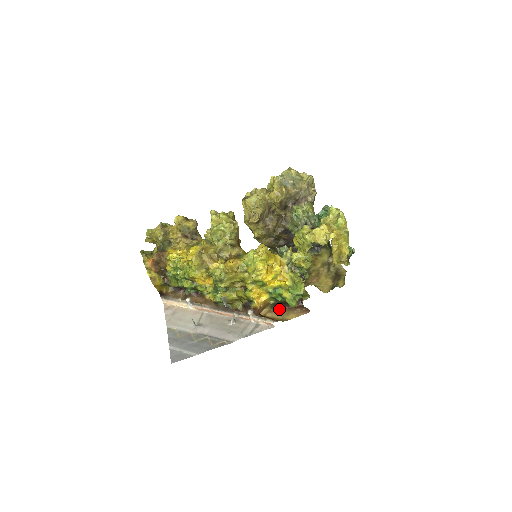
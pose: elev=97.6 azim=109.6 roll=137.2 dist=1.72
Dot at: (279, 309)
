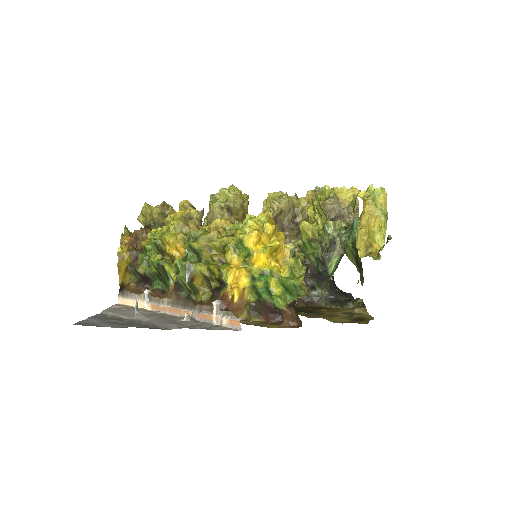
Dot at: (259, 321)
